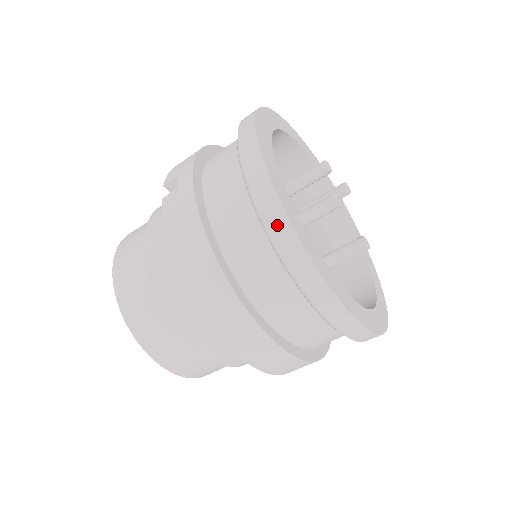
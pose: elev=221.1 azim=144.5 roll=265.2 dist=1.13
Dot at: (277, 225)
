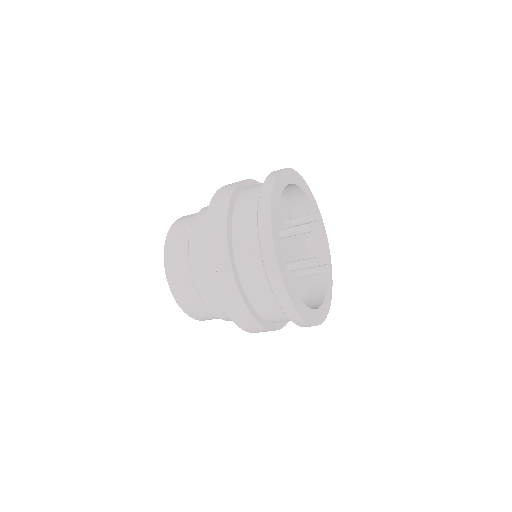
Dot at: (290, 311)
